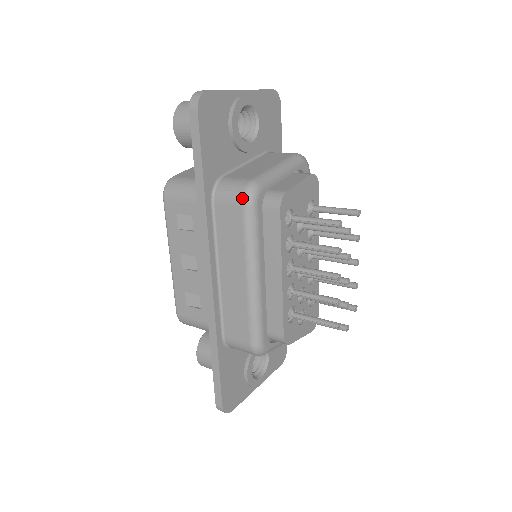
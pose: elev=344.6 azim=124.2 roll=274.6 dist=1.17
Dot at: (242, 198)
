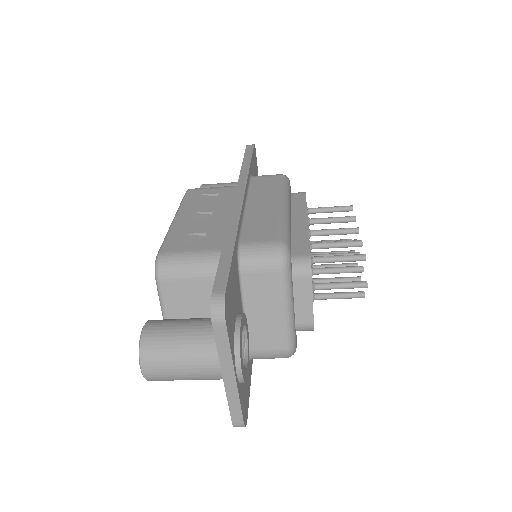
Dot at: (280, 174)
